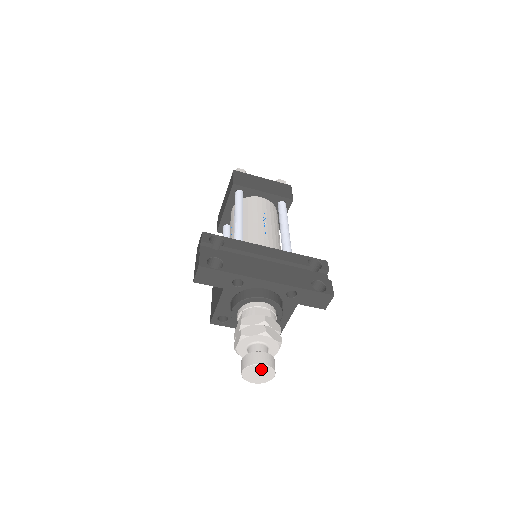
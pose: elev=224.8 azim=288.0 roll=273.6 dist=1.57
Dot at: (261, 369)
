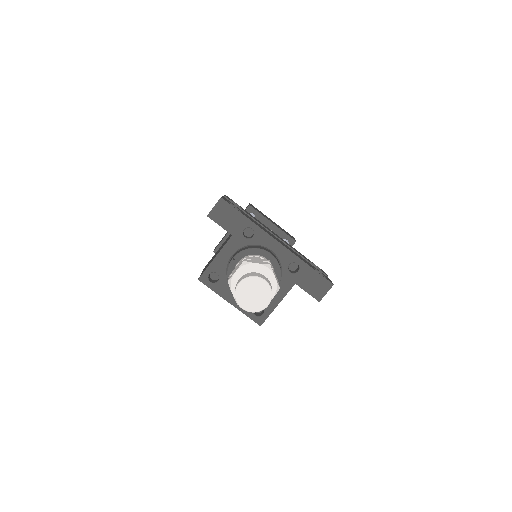
Dot at: (259, 287)
